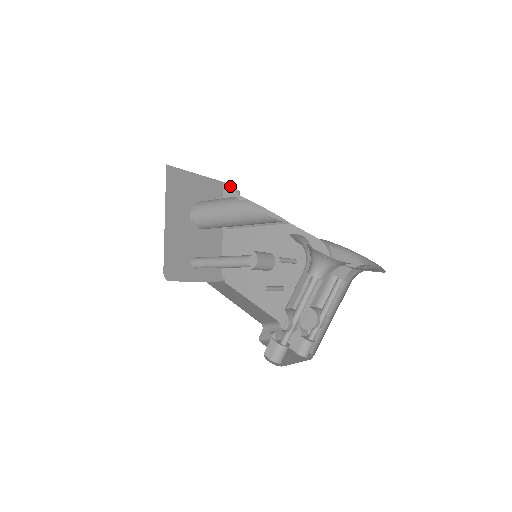
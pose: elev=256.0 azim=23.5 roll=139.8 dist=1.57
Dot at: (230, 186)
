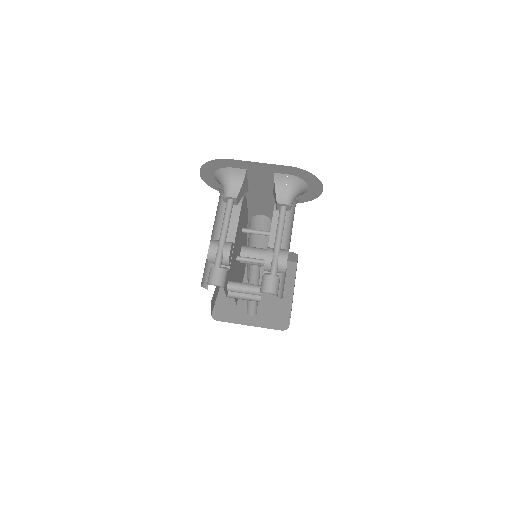
Dot at: (297, 259)
